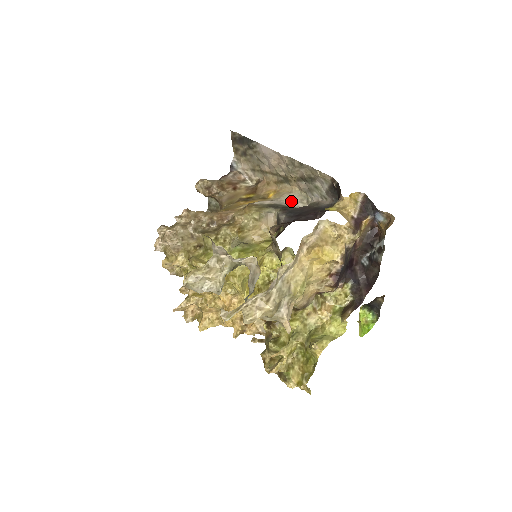
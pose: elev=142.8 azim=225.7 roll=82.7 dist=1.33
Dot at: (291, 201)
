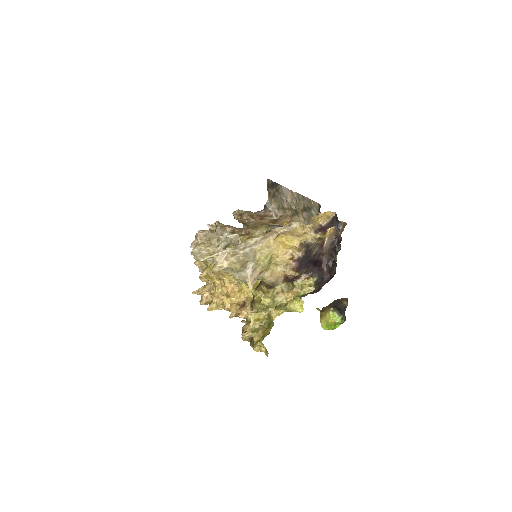
Dot at: occluded
